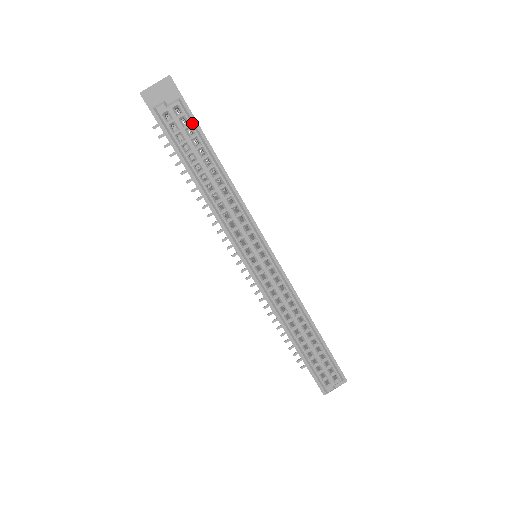
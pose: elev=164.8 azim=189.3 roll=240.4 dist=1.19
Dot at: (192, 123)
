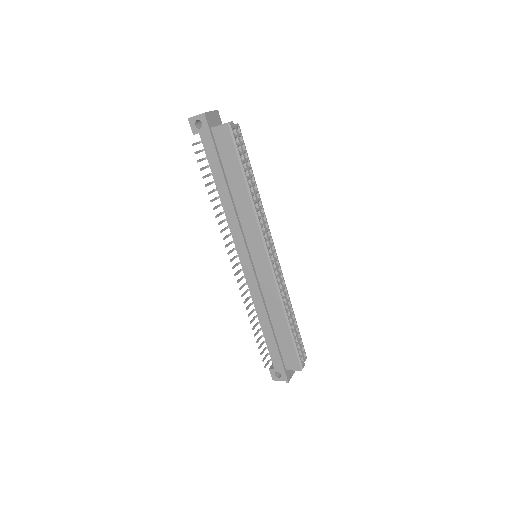
Dot at: occluded
